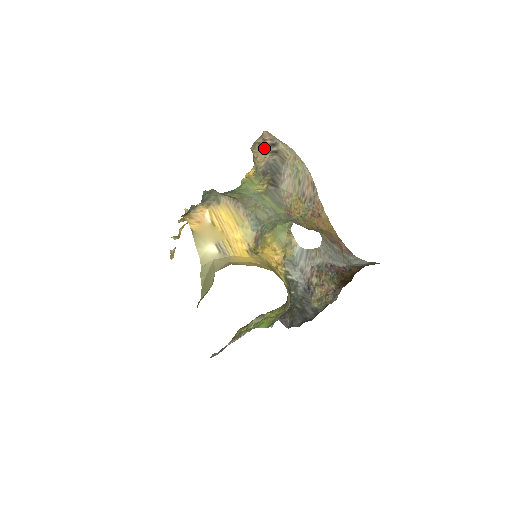
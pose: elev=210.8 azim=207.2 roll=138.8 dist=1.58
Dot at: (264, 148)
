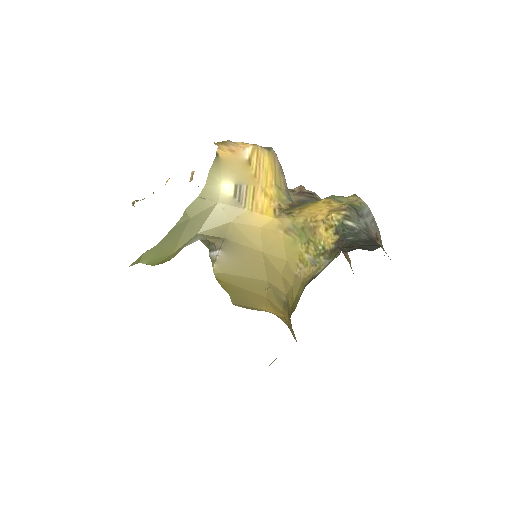
Dot at: (298, 193)
